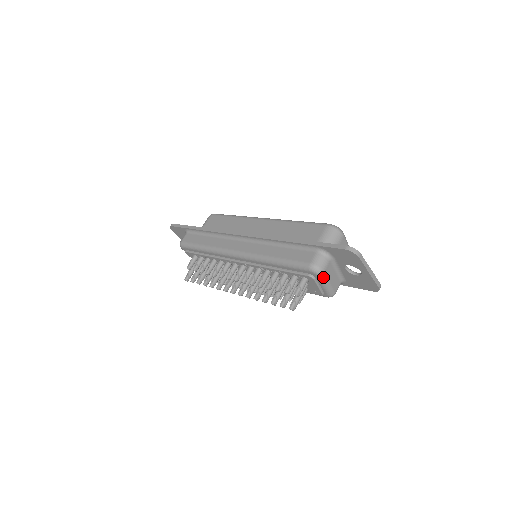
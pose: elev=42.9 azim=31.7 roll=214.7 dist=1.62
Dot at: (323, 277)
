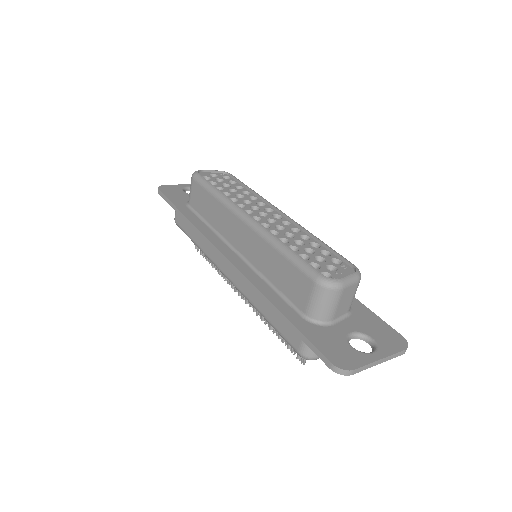
Dot at: occluded
